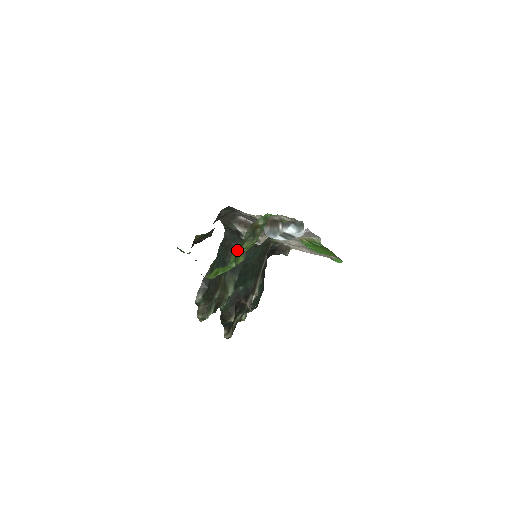
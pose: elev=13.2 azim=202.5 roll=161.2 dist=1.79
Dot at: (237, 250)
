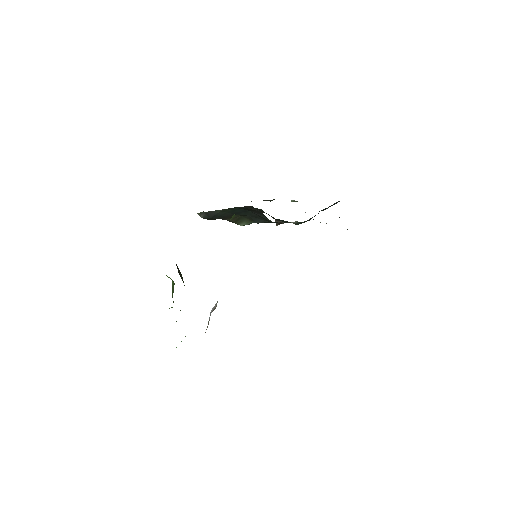
Dot at: occluded
